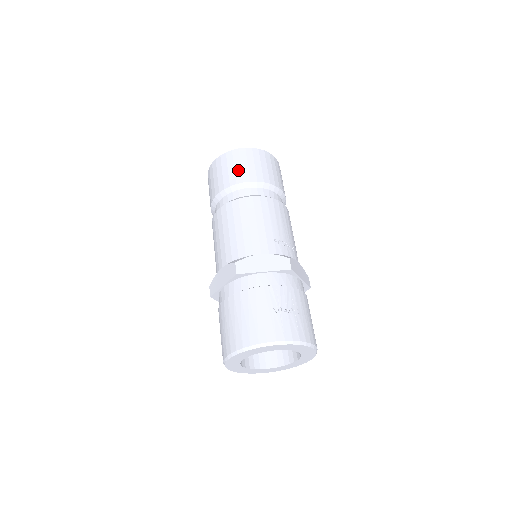
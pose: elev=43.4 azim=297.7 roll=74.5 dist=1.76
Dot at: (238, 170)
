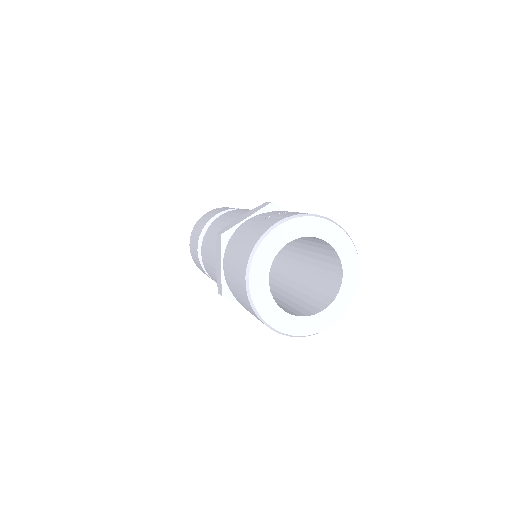
Dot at: (205, 220)
